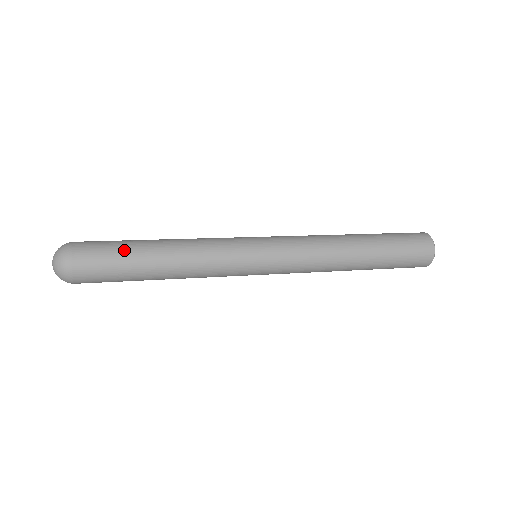
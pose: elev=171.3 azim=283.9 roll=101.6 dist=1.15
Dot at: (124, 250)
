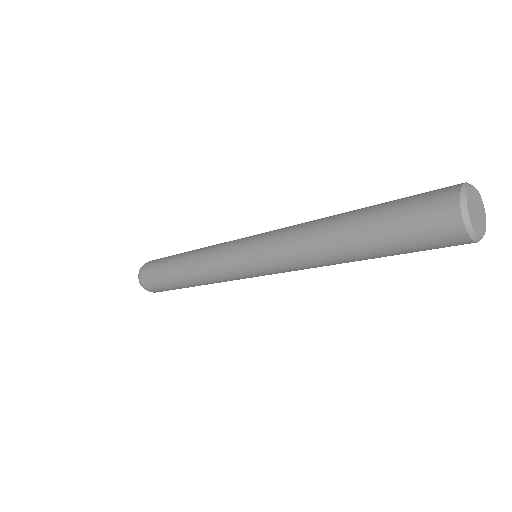
Dot at: (164, 263)
